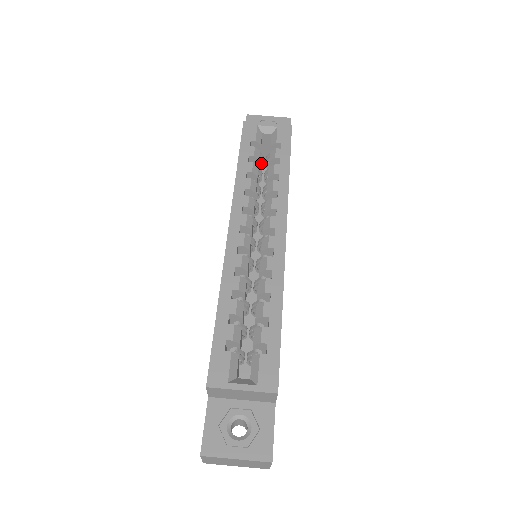
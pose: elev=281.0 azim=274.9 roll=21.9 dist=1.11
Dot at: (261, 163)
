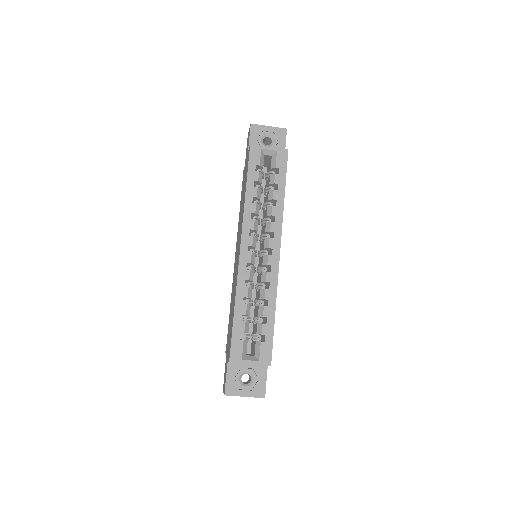
Dot at: occluded
